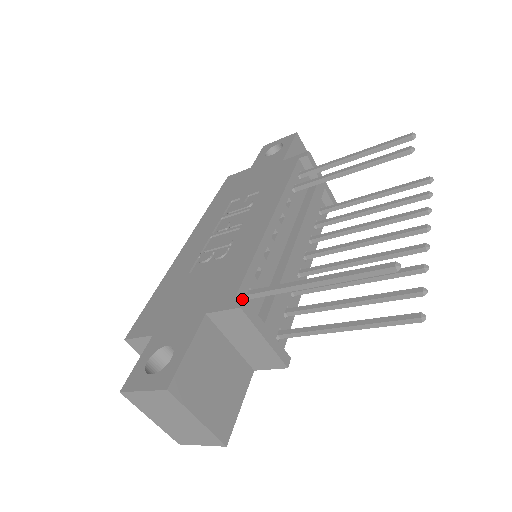
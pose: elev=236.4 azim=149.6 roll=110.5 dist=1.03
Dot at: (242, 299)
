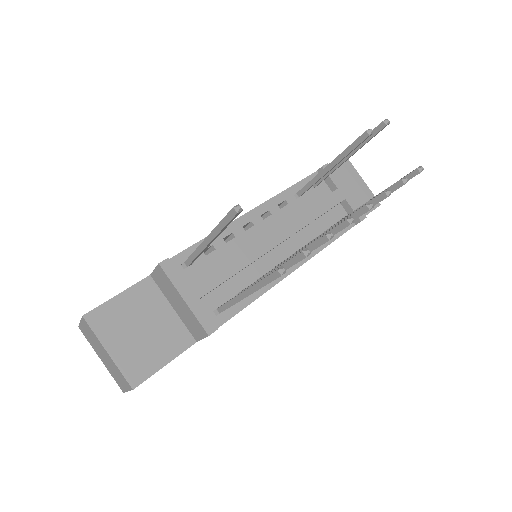
Dot at: (166, 259)
